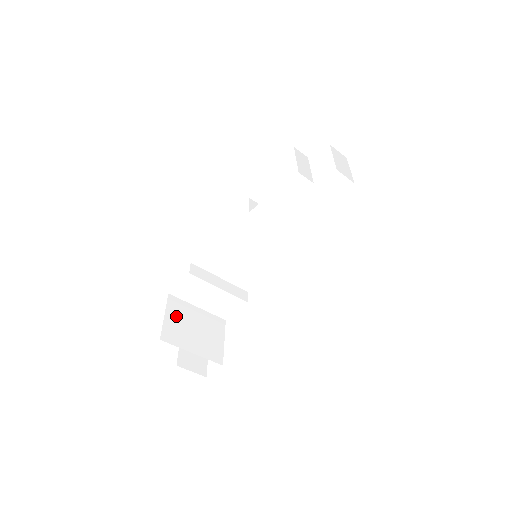
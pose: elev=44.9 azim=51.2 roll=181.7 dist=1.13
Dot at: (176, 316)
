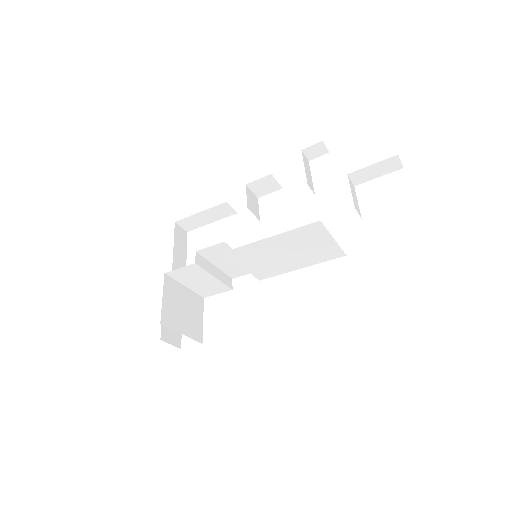
Dot at: (170, 297)
